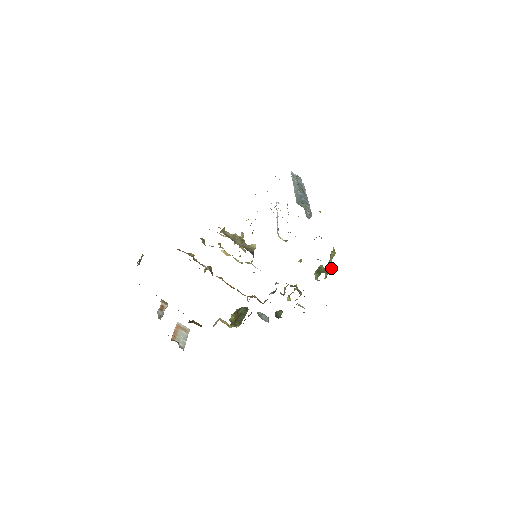
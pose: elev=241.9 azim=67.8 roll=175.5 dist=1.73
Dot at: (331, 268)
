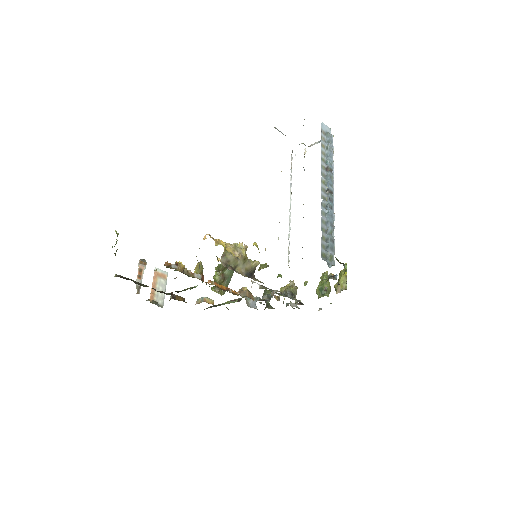
Dot at: occluded
